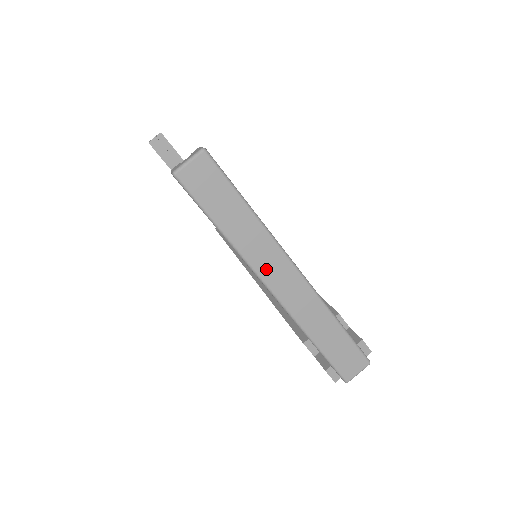
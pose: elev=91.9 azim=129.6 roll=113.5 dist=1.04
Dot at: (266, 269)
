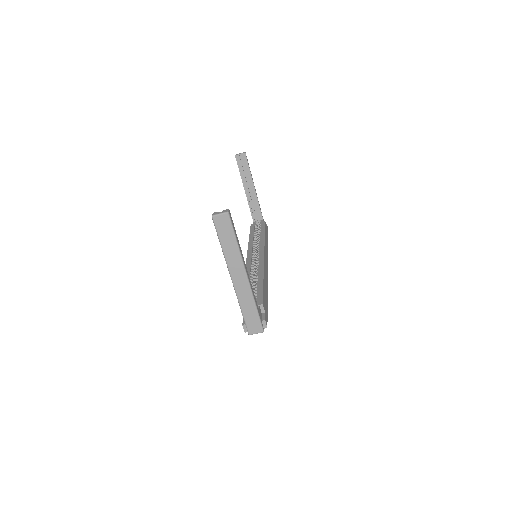
Dot at: (233, 269)
